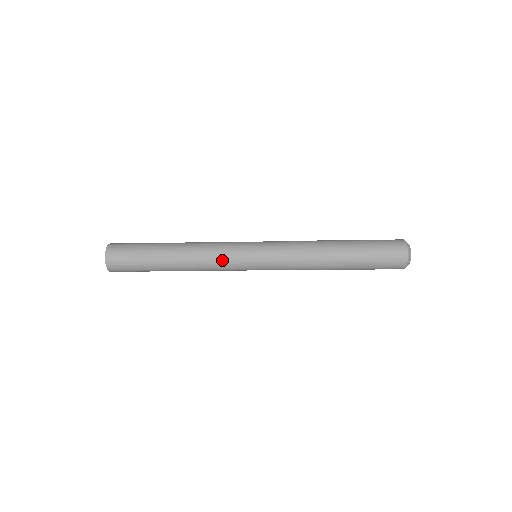
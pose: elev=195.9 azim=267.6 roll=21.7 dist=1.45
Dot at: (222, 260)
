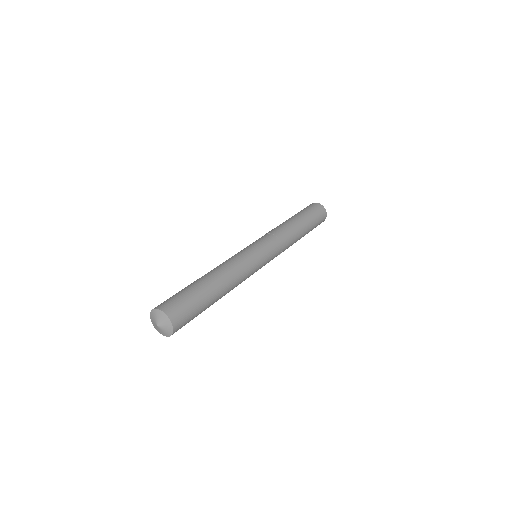
Dot at: occluded
